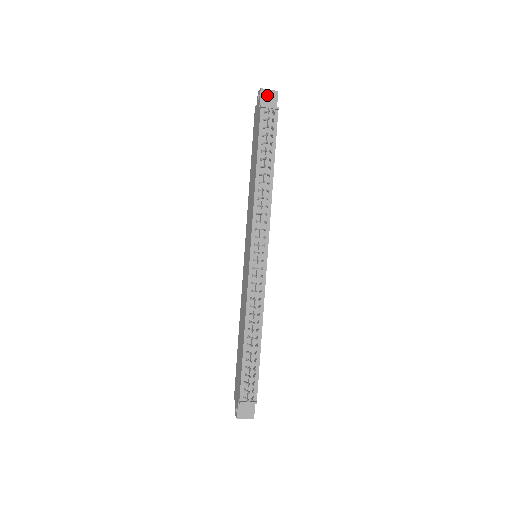
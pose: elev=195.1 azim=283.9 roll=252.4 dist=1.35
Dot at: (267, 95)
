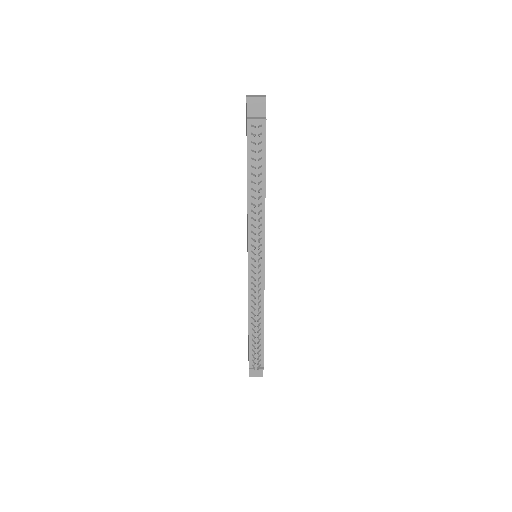
Dot at: (254, 103)
